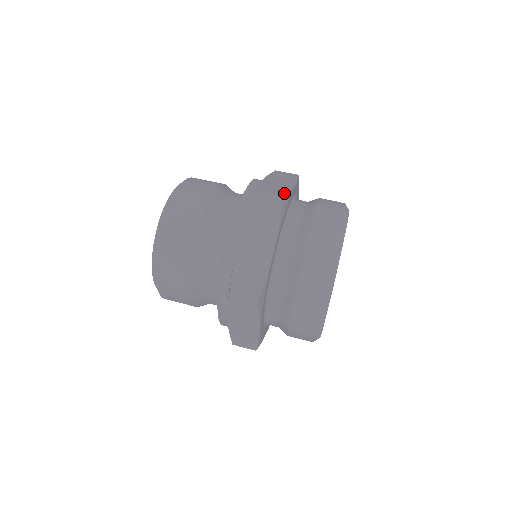
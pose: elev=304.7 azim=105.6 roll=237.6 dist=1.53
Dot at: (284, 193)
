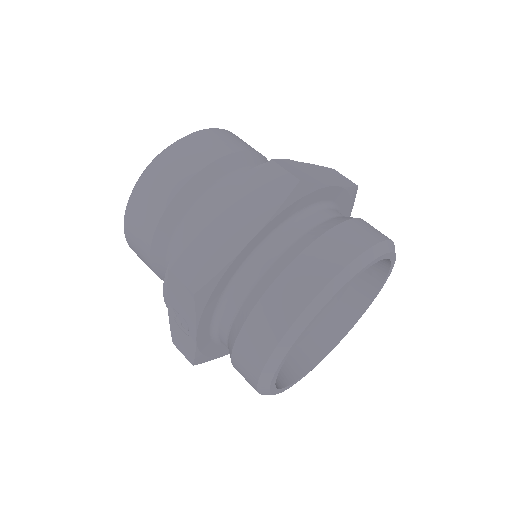
Dot at: (307, 180)
